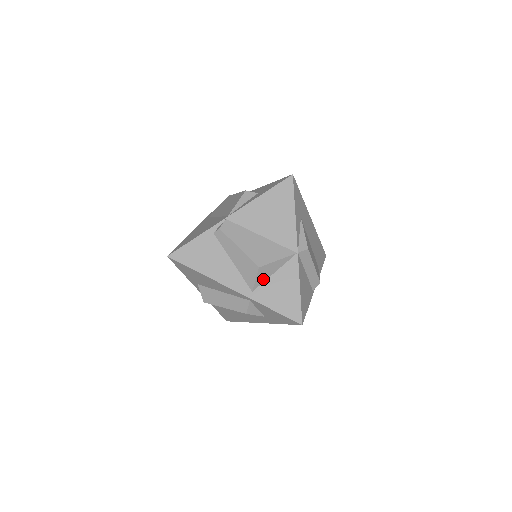
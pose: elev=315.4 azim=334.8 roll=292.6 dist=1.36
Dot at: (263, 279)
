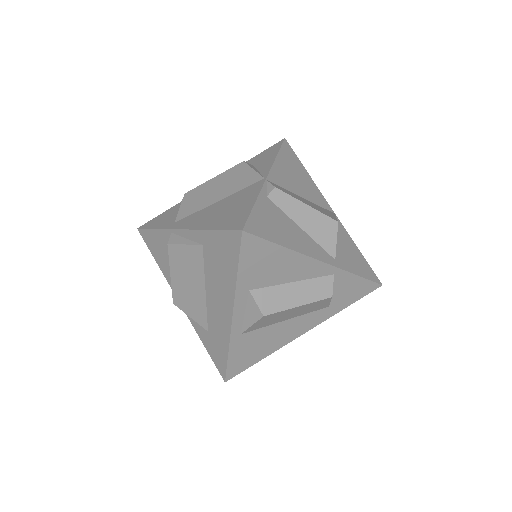
Dot at: occluded
